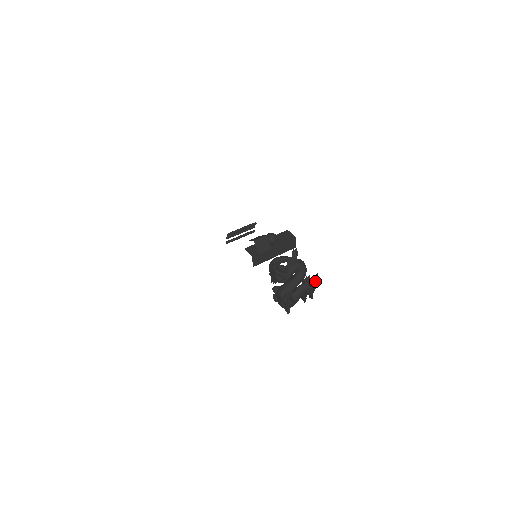
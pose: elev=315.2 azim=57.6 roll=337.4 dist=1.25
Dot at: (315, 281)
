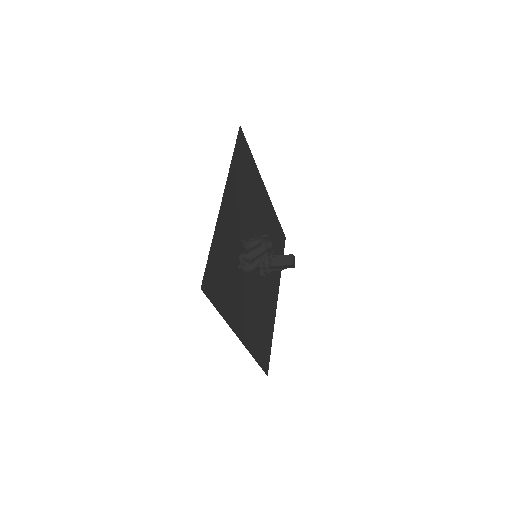
Dot at: (271, 256)
